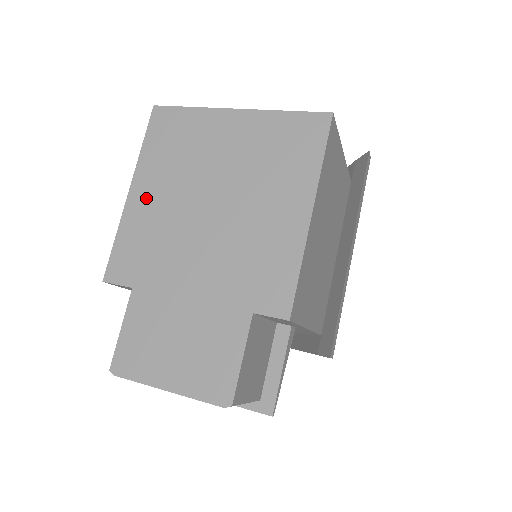
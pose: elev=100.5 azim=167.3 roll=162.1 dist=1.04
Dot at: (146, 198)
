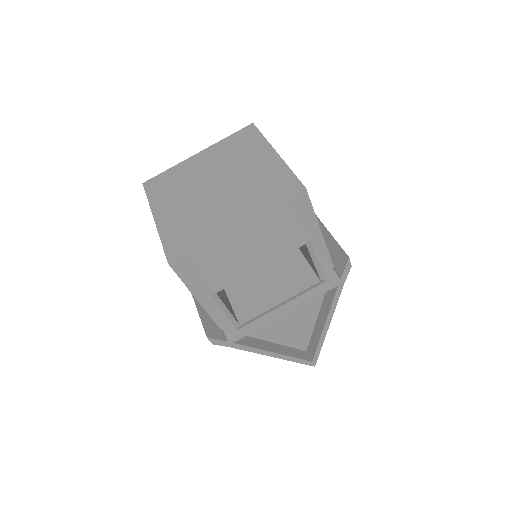
Dot at: (169, 213)
